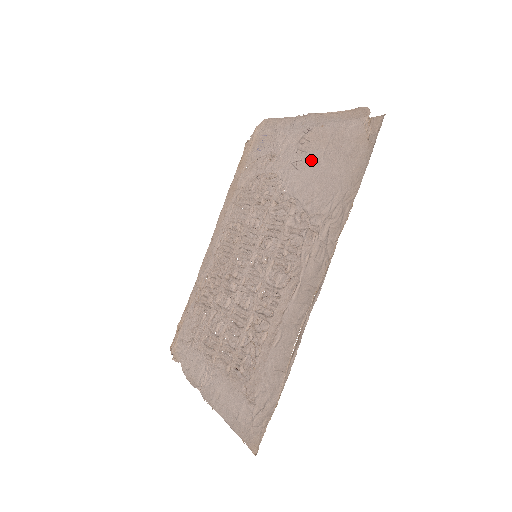
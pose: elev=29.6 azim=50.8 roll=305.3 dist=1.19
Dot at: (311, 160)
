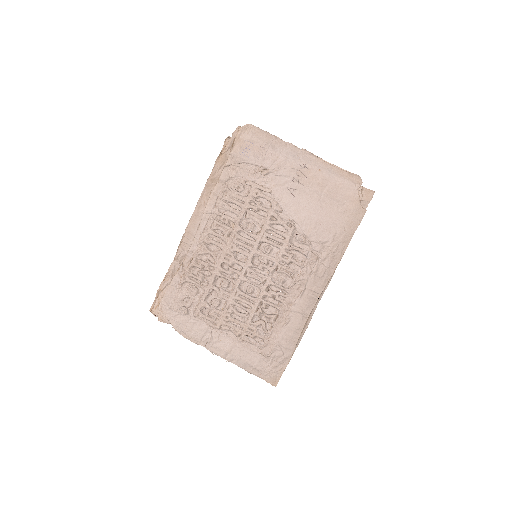
Dot at: (309, 195)
